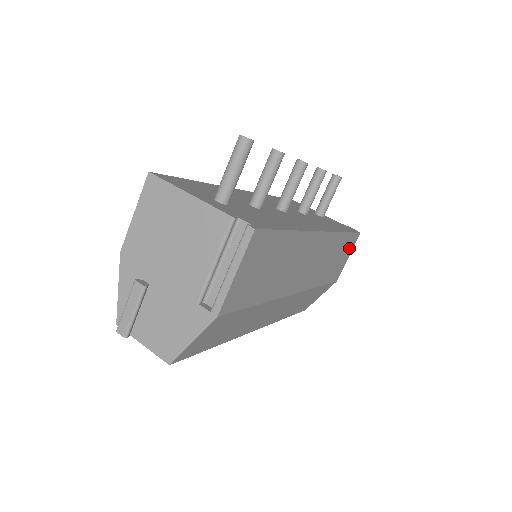
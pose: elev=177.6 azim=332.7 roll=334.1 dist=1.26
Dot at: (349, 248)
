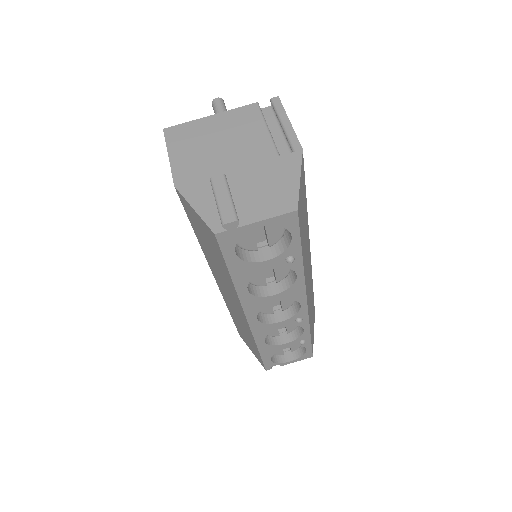
Dot at: occluded
